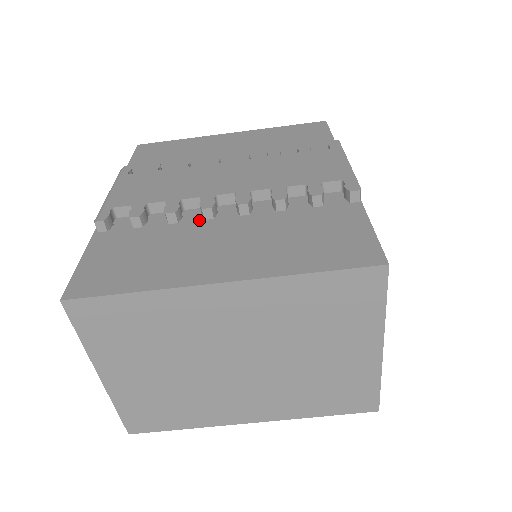
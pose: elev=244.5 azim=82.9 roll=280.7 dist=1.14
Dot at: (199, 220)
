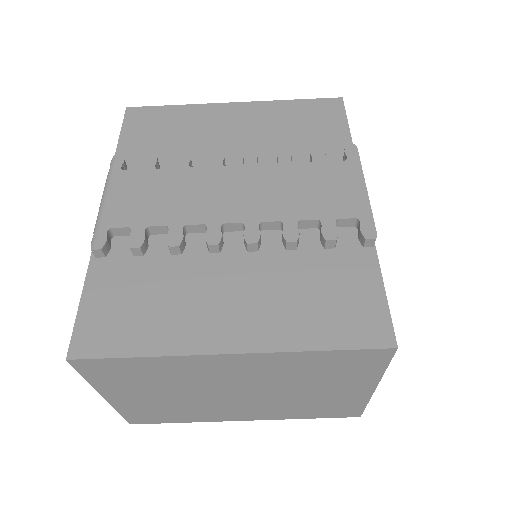
Dot at: (204, 253)
